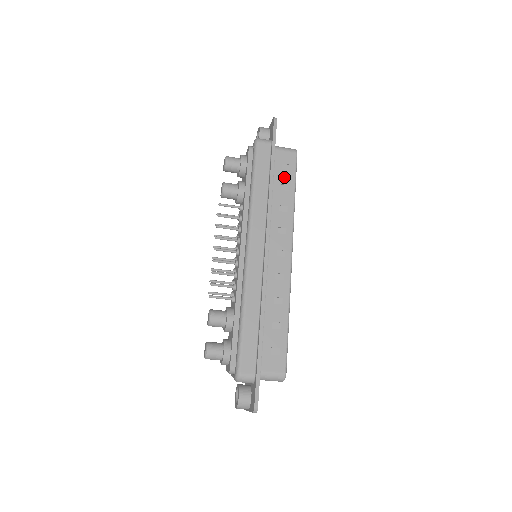
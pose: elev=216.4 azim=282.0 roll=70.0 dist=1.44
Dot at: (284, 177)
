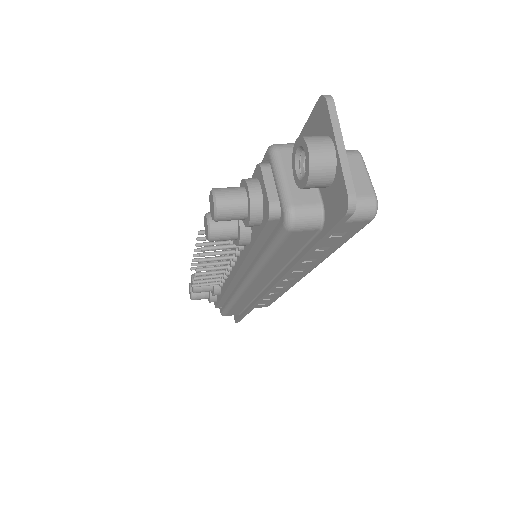
Dot at: (327, 243)
